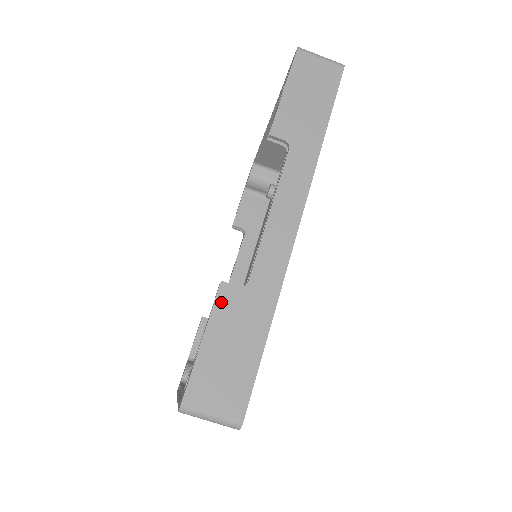
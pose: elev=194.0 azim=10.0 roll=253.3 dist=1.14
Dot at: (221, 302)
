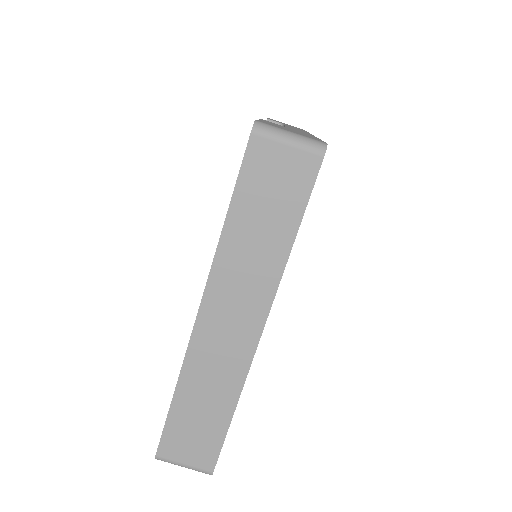
Dot at: (267, 121)
